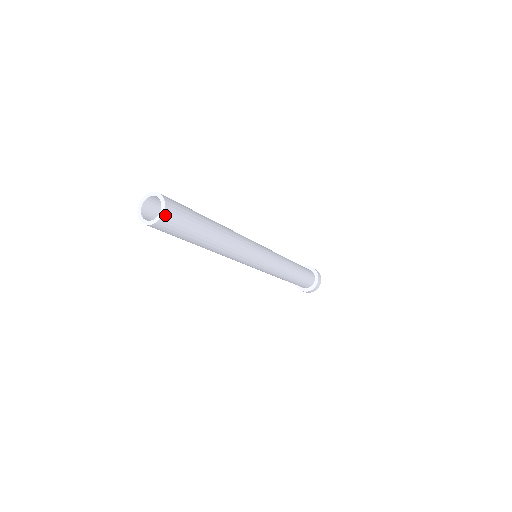
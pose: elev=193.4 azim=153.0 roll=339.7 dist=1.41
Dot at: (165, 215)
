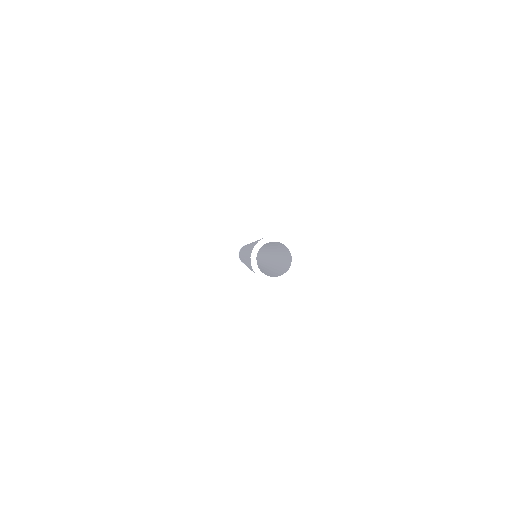
Dot at: (296, 257)
